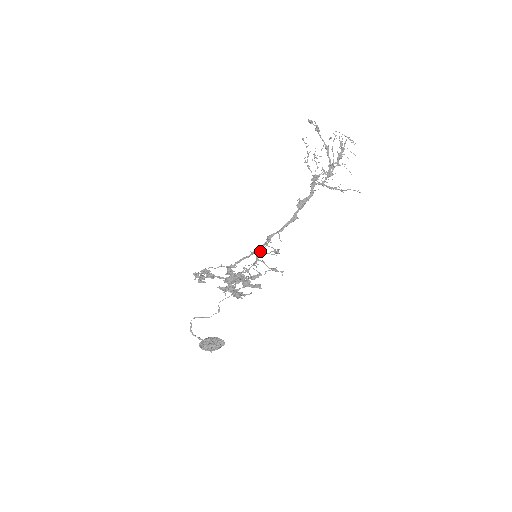
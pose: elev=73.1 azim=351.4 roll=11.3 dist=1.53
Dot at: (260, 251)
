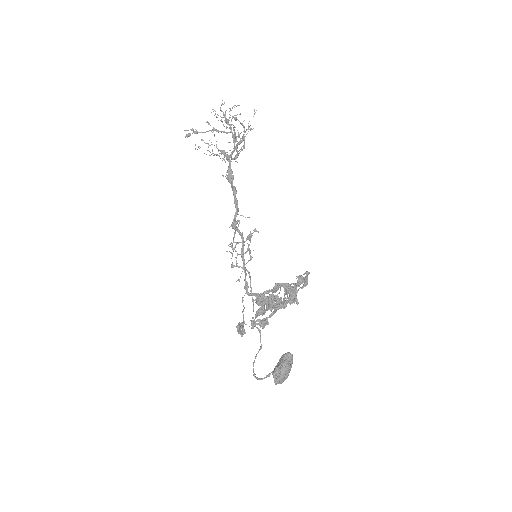
Dot at: occluded
